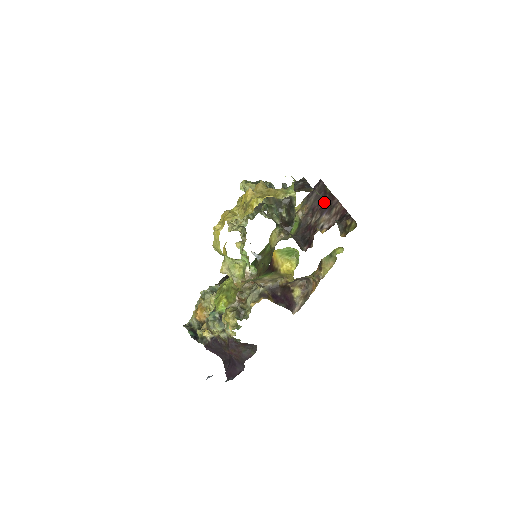
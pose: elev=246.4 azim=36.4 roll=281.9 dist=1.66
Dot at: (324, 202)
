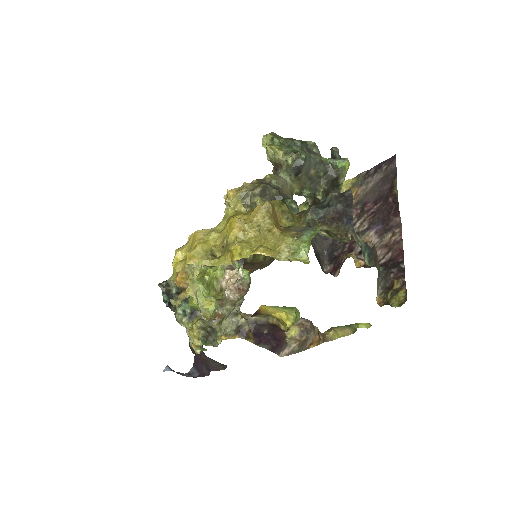
Dot at: (365, 255)
